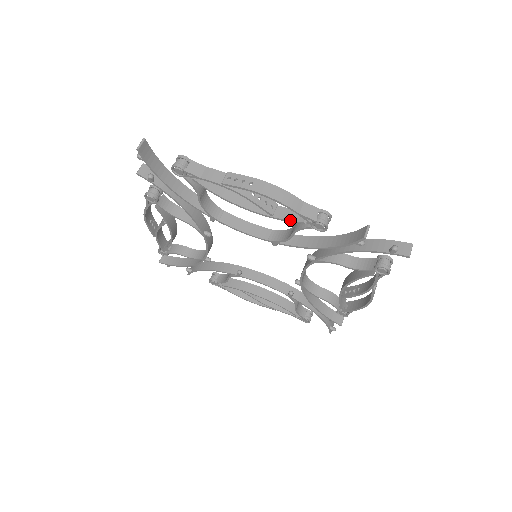
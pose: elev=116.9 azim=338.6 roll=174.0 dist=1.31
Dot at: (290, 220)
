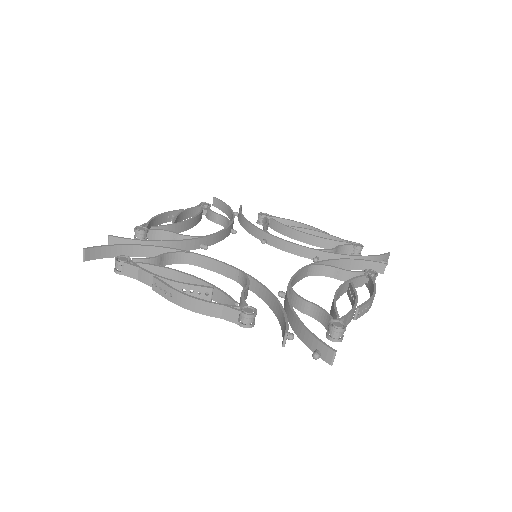
Dot at: occluded
